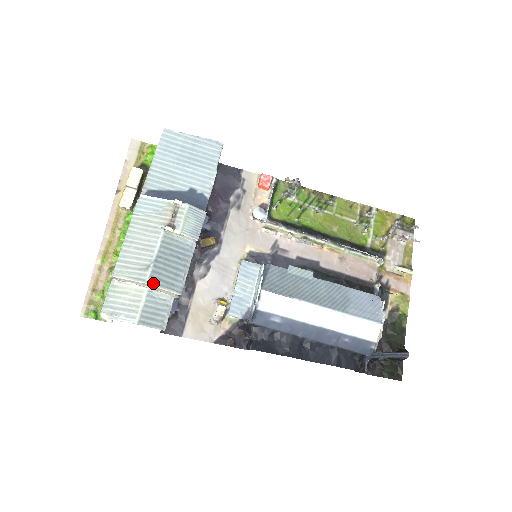
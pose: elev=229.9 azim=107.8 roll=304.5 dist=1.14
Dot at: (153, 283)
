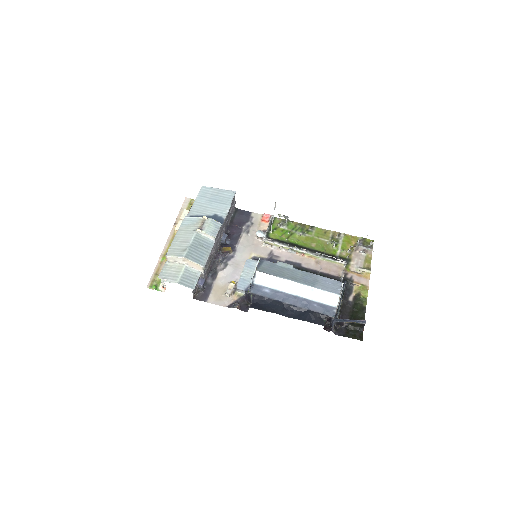
Dot at: (187, 258)
